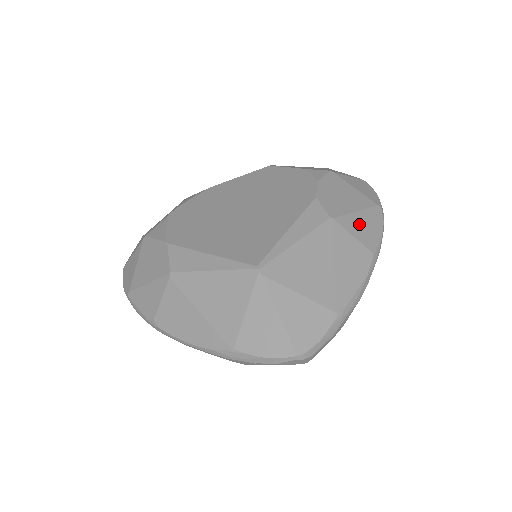
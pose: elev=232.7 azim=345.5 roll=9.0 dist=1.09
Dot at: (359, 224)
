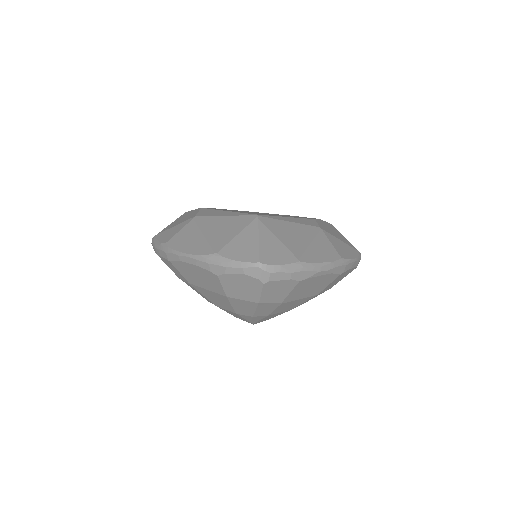
Dot at: (339, 244)
